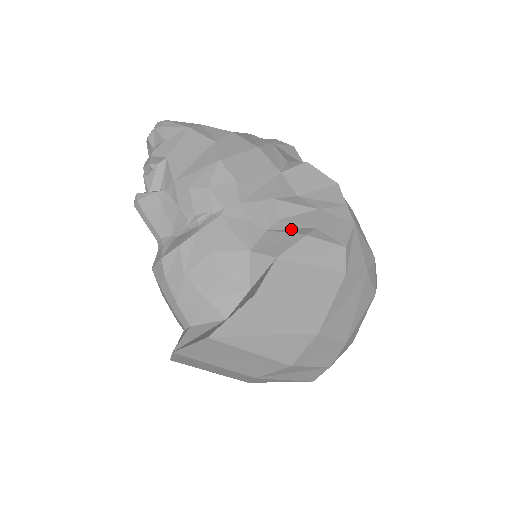
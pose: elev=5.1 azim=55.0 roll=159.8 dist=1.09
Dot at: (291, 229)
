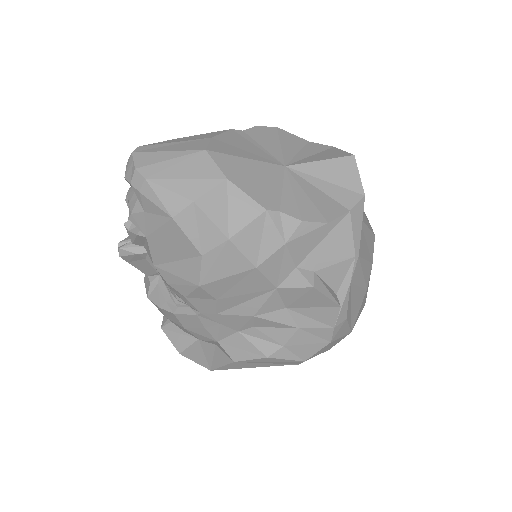
Dot at: (260, 340)
